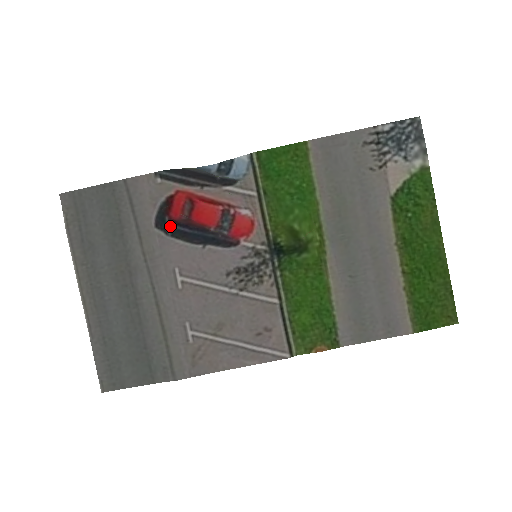
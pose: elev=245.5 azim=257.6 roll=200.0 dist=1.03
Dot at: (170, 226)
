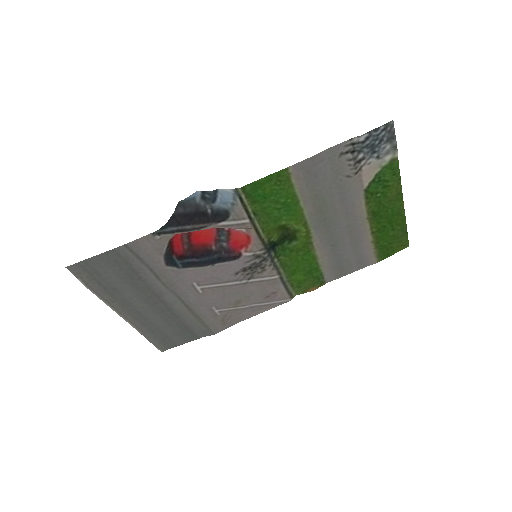
Dot at: (180, 262)
